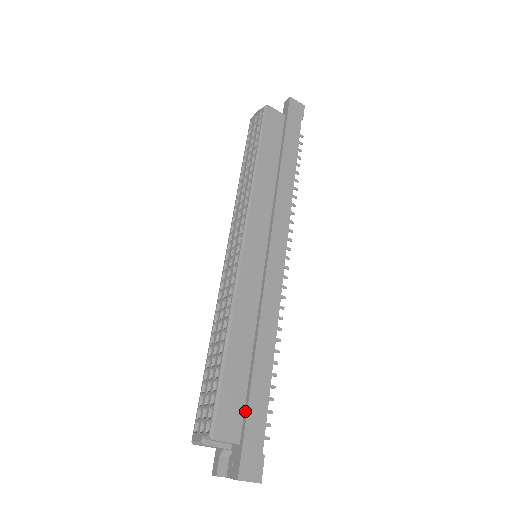
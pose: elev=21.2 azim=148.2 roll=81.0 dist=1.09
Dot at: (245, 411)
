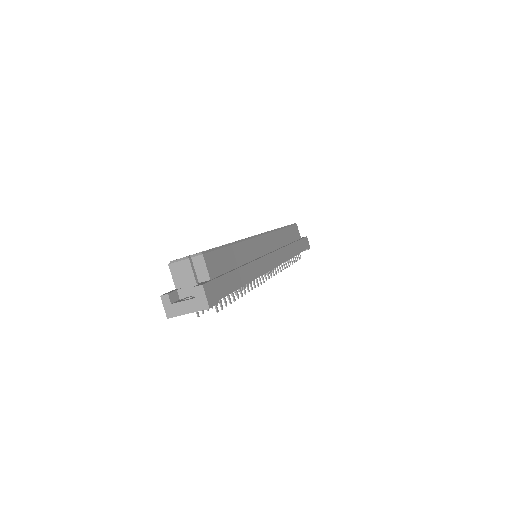
Dot at: (223, 274)
